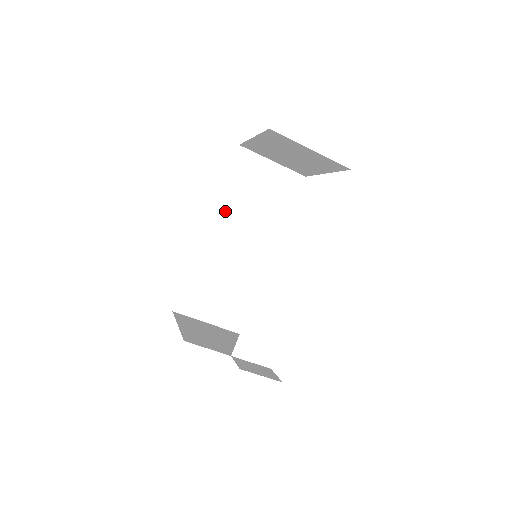
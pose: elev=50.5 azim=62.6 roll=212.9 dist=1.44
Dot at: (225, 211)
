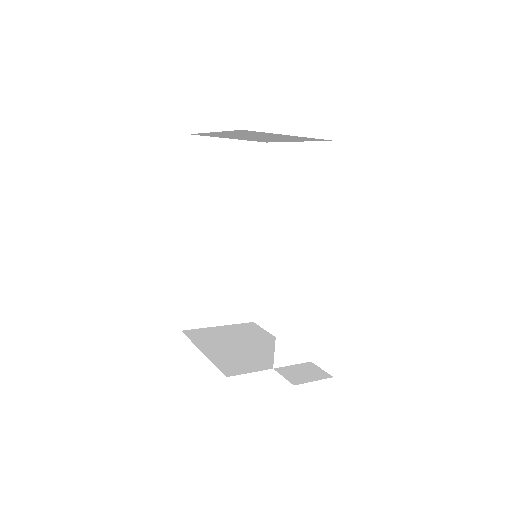
Dot at: (198, 211)
